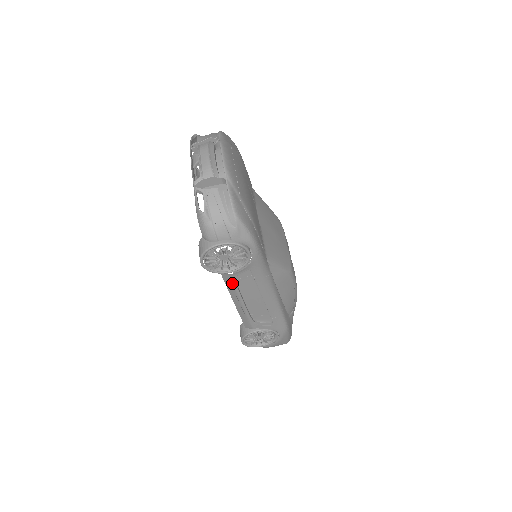
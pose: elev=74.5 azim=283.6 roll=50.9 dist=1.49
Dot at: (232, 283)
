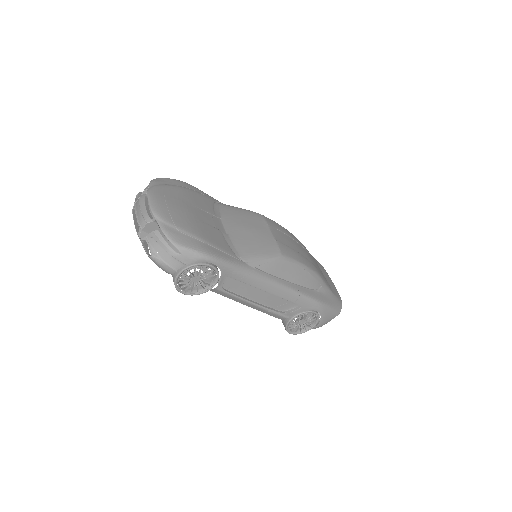
Dot at: (226, 294)
